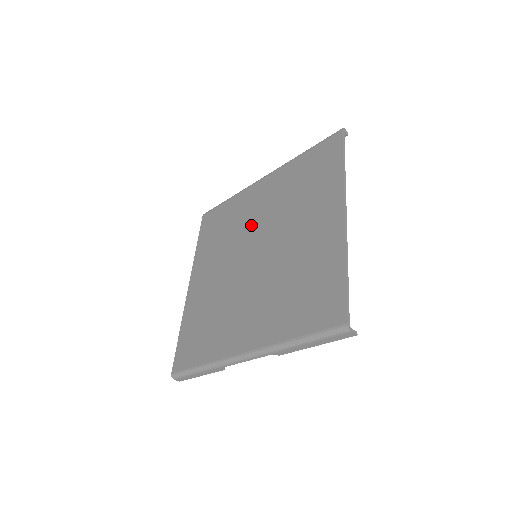
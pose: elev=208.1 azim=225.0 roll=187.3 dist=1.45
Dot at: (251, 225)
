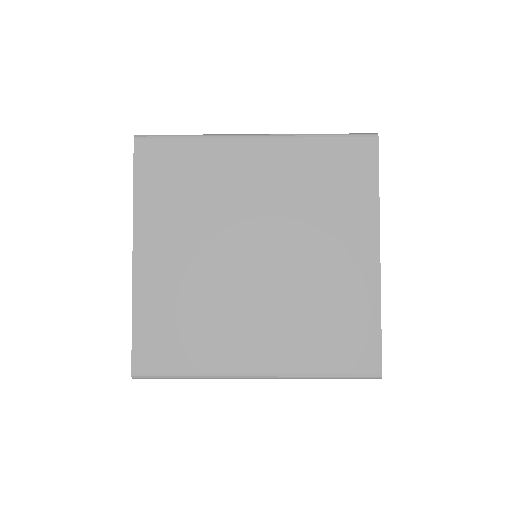
Dot at: (244, 207)
